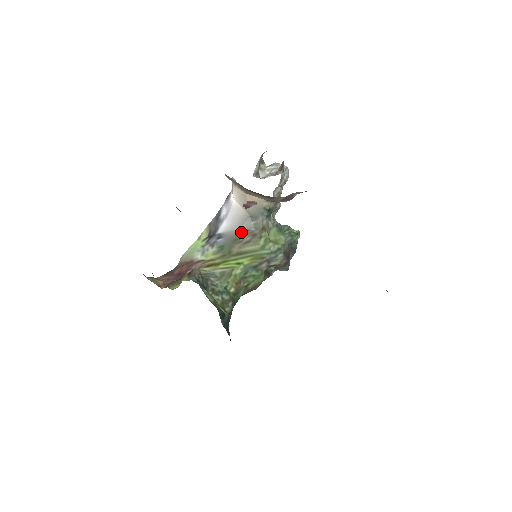
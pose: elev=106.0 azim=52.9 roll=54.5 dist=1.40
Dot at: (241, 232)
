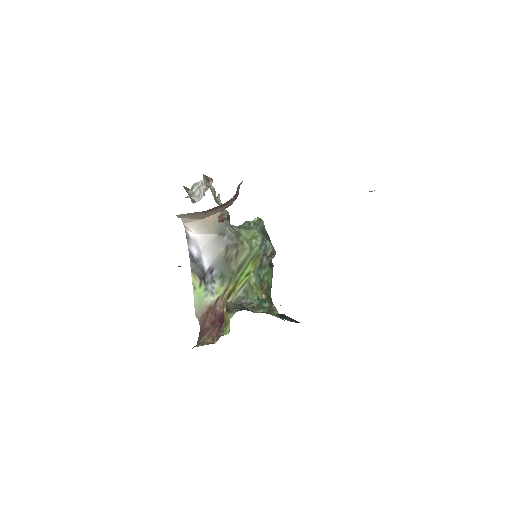
Dot at: (224, 252)
